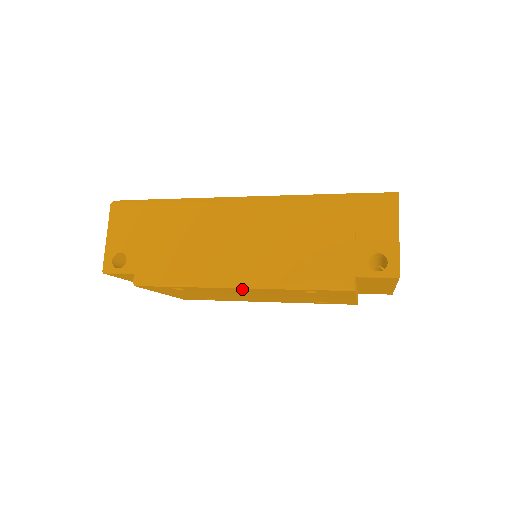
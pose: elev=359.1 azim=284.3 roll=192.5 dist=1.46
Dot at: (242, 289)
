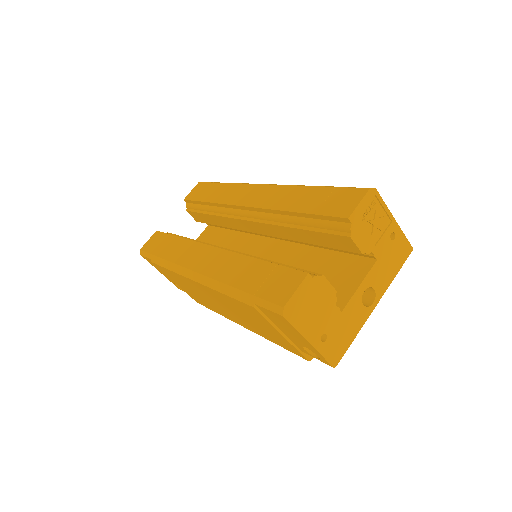
Dot at: occluded
